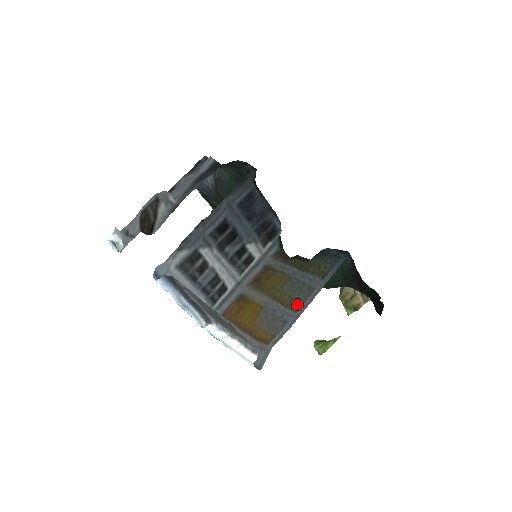
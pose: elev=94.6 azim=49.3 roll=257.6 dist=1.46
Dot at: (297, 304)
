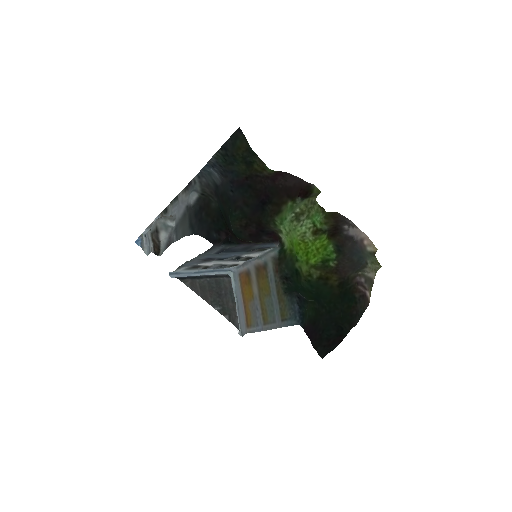
Dot at: (266, 320)
